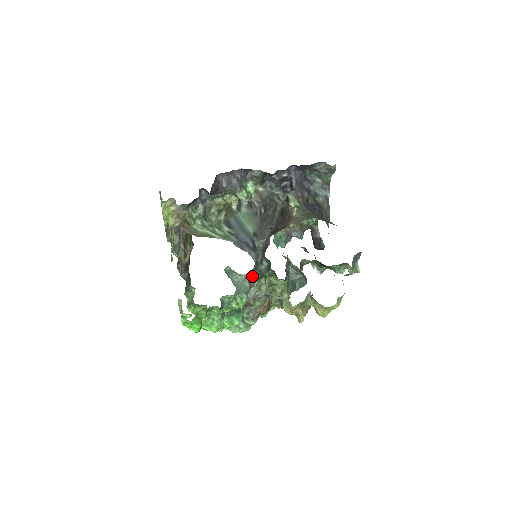
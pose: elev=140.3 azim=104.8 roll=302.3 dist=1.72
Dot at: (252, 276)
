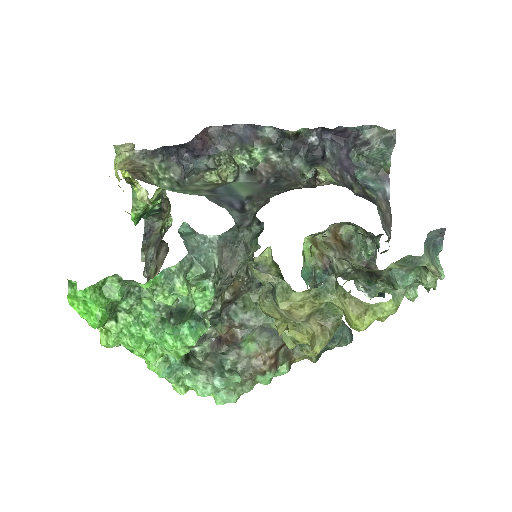
Dot at: (229, 250)
